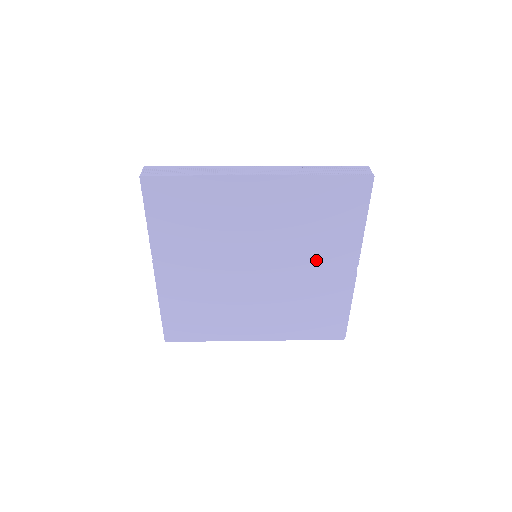
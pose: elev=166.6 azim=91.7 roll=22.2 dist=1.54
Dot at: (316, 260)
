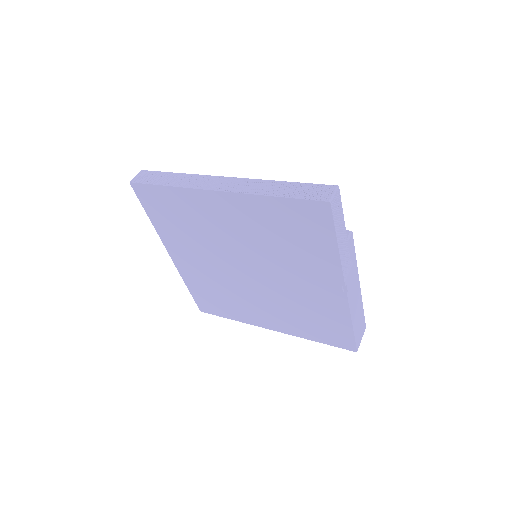
Dot at: (300, 274)
